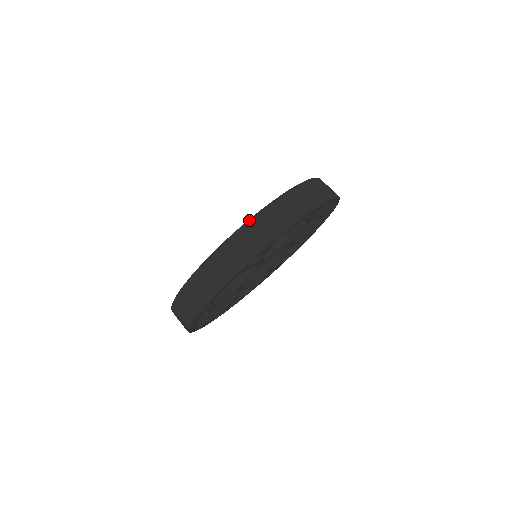
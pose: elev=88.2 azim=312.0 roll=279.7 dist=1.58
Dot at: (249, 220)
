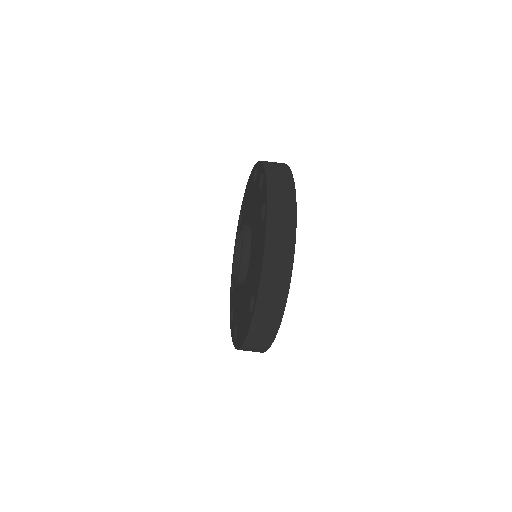
Dot at: (257, 299)
